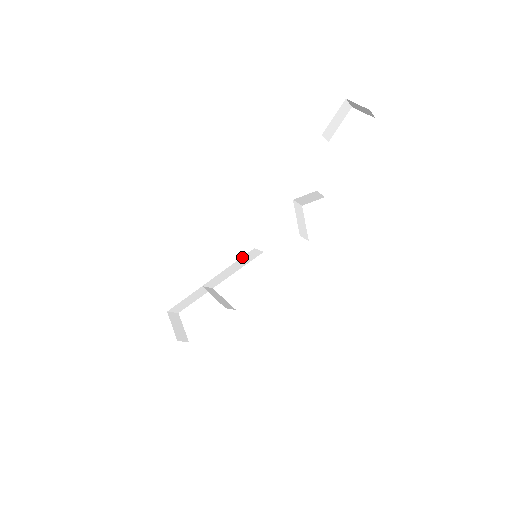
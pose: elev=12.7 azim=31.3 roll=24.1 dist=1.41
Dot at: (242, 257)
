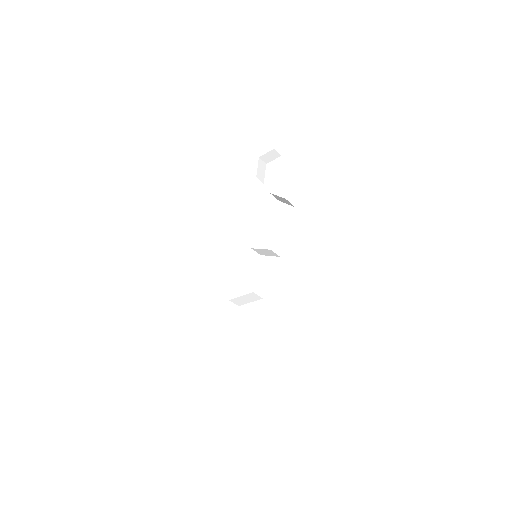
Dot at: (246, 260)
